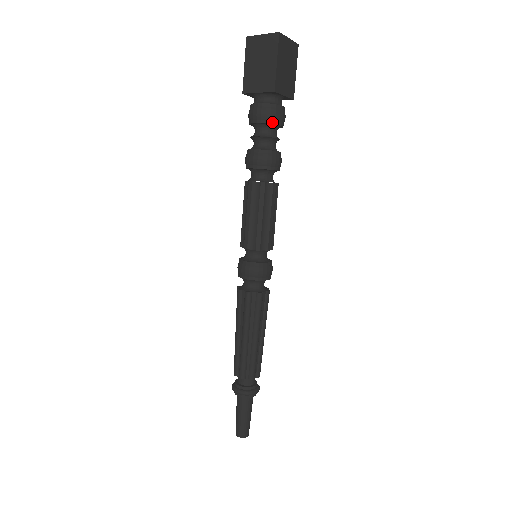
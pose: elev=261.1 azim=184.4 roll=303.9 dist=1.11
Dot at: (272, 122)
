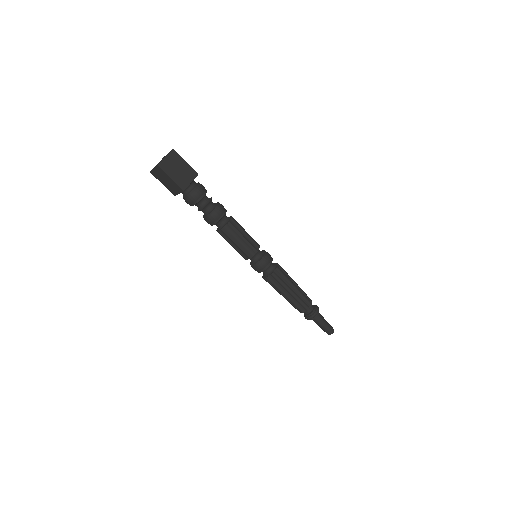
Dot at: (198, 201)
